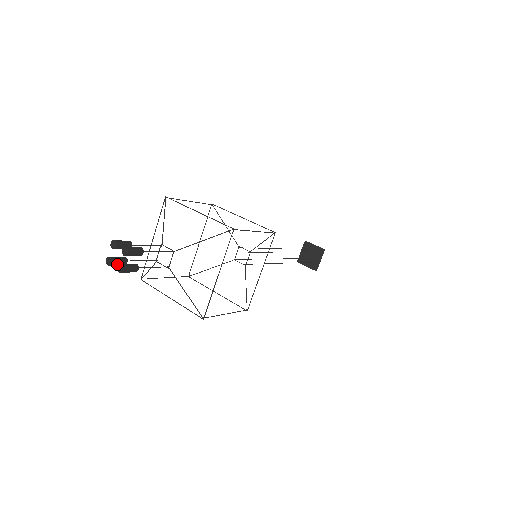
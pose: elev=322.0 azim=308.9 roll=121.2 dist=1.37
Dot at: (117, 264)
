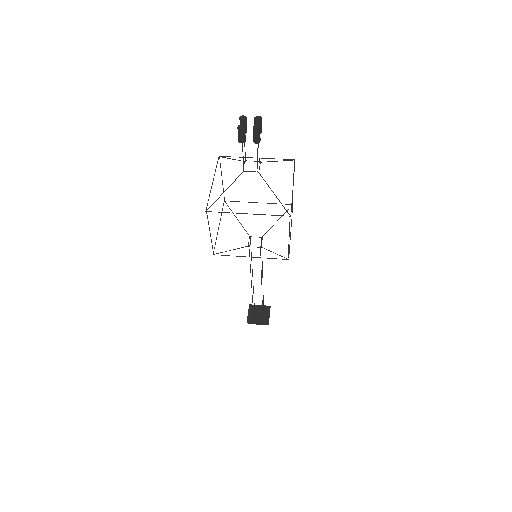
Dot at: (244, 134)
